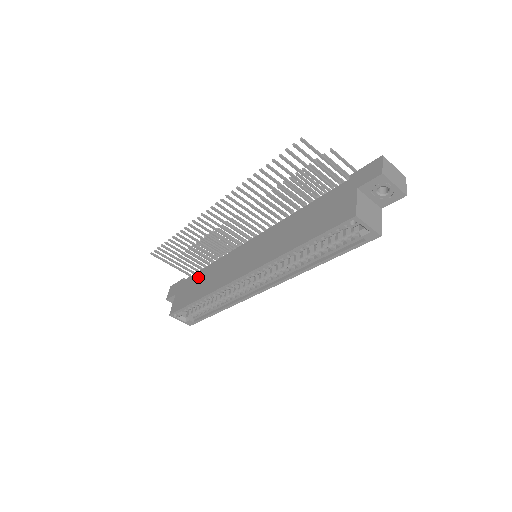
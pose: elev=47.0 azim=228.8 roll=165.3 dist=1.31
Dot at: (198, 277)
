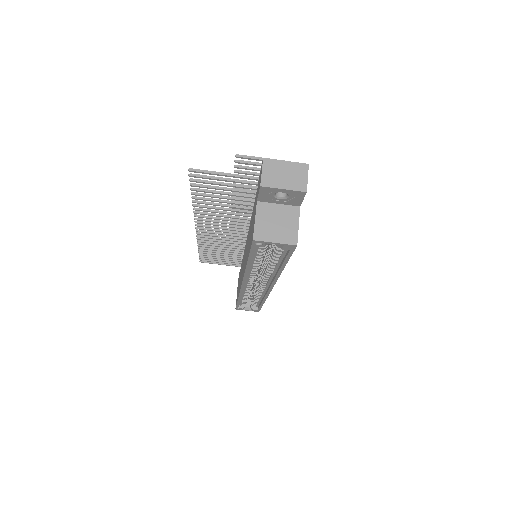
Dot at: occluded
